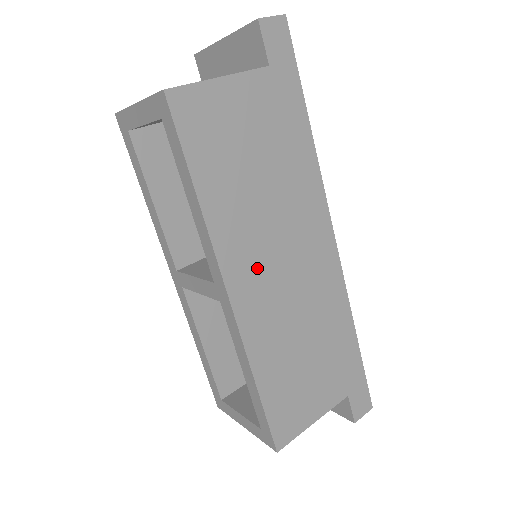
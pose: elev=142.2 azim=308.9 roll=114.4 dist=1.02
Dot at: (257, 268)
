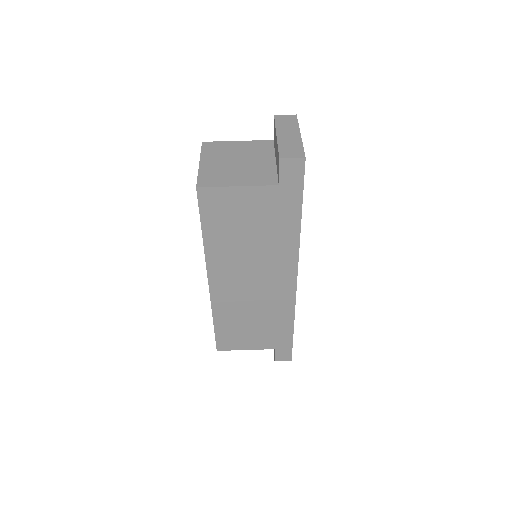
Dot at: (232, 278)
